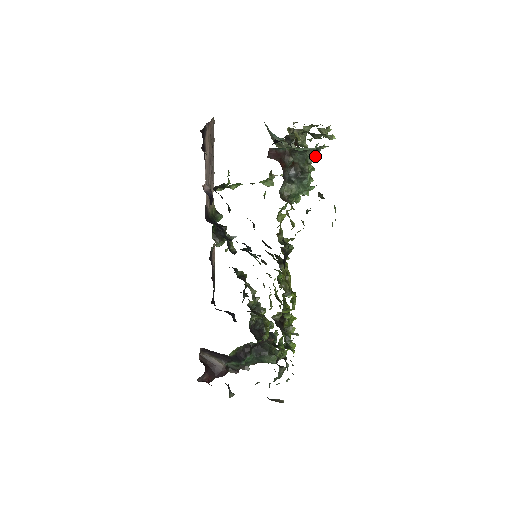
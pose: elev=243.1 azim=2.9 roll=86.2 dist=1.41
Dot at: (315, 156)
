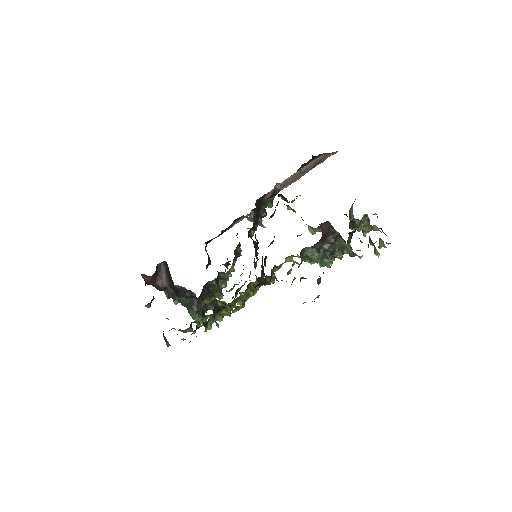
Dot at: (349, 255)
